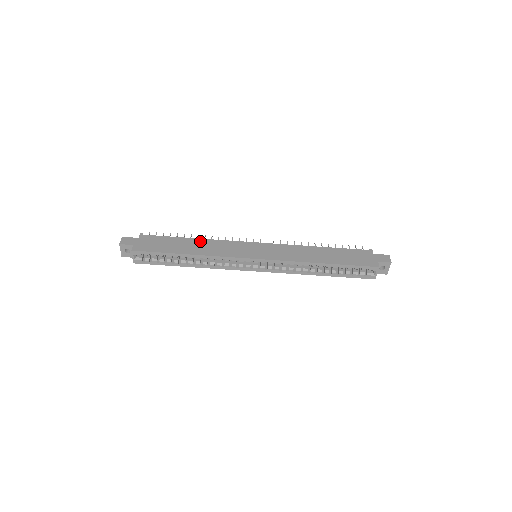
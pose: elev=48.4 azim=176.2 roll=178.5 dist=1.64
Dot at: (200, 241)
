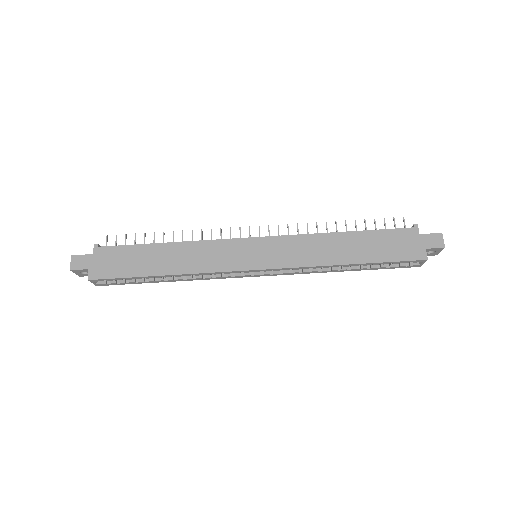
Dot at: (177, 247)
